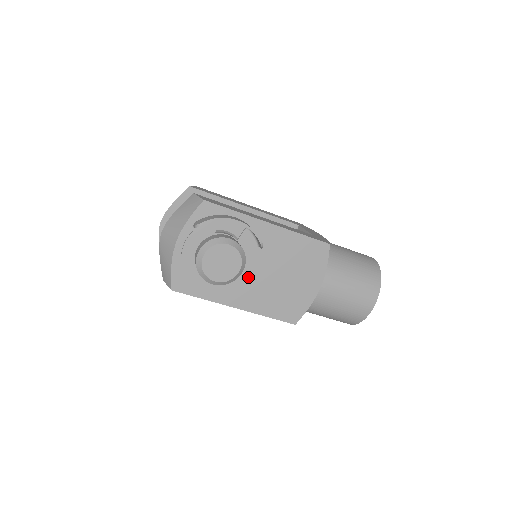
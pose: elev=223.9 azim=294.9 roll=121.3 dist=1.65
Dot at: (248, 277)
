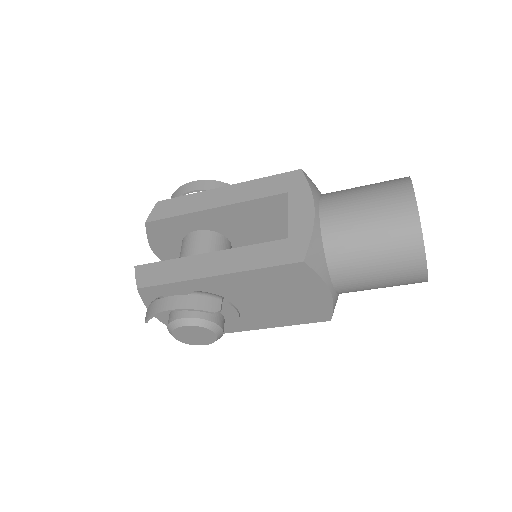
Dot at: (242, 312)
